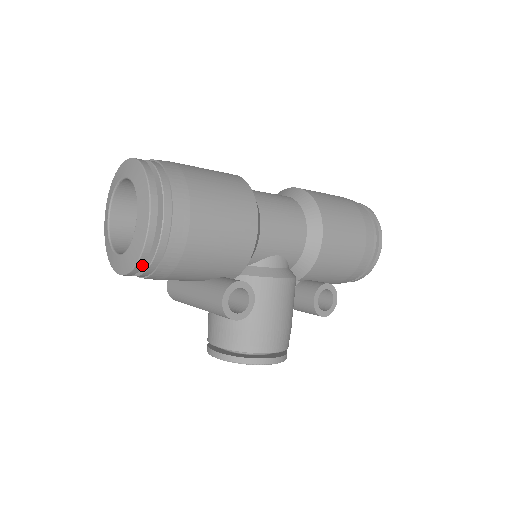
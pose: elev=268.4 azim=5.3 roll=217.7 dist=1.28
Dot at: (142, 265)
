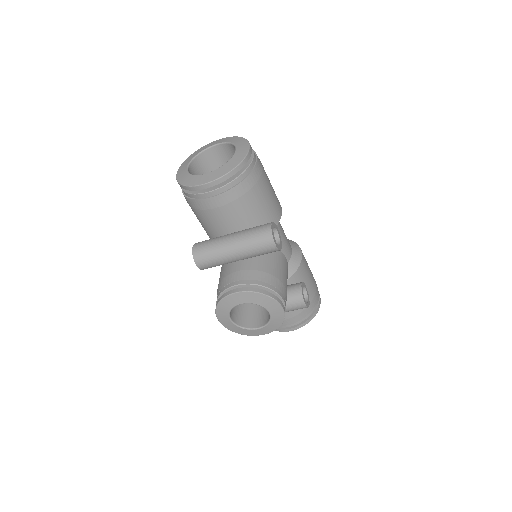
Dot at: (234, 173)
